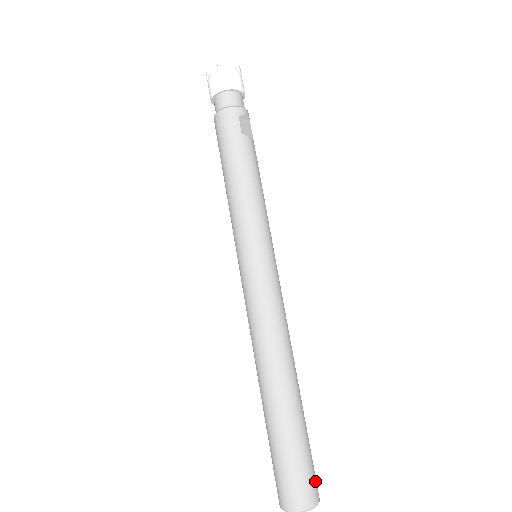
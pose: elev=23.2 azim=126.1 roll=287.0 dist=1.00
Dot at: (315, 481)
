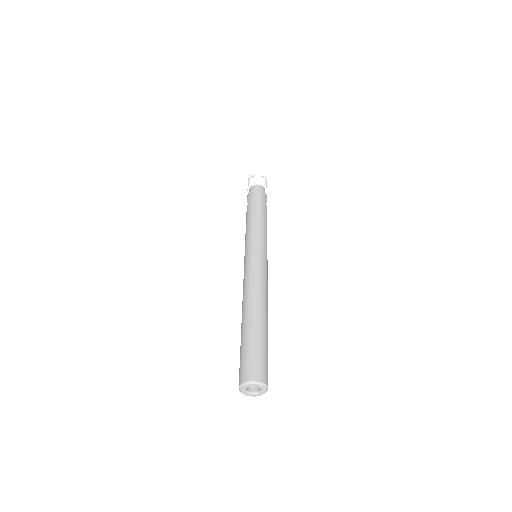
Dot at: occluded
